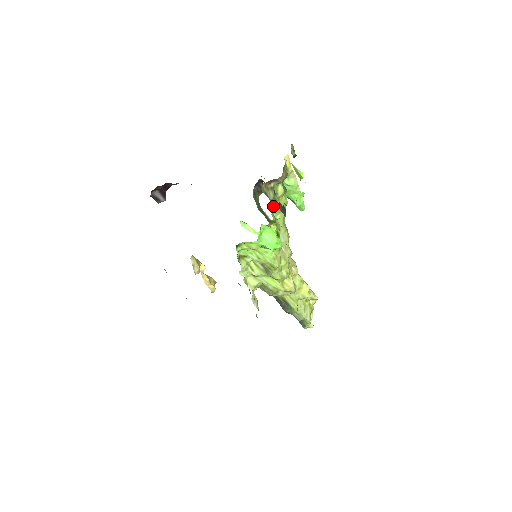
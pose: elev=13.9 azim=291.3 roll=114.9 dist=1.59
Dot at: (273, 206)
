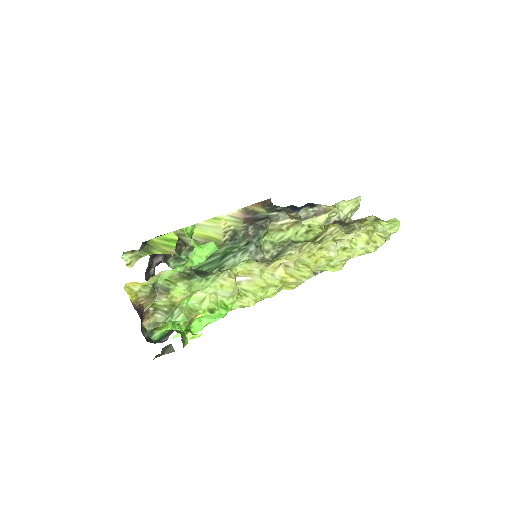
Dot at: (179, 305)
